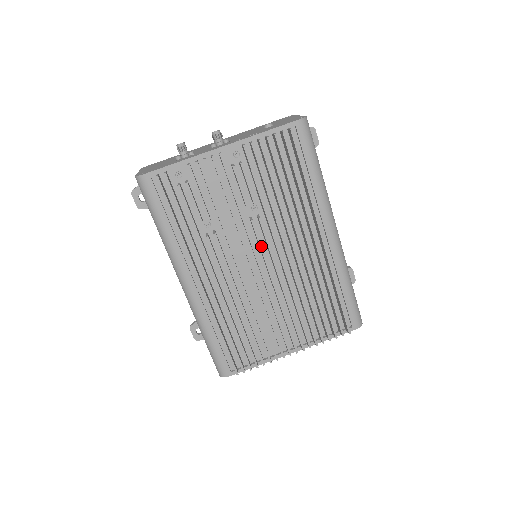
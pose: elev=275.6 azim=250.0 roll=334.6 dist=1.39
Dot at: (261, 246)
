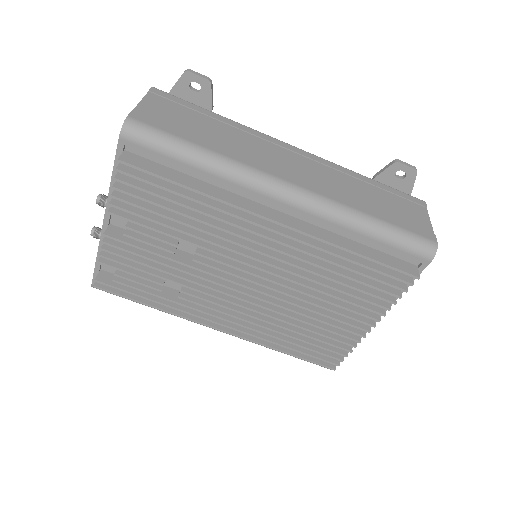
Dot at: (227, 272)
